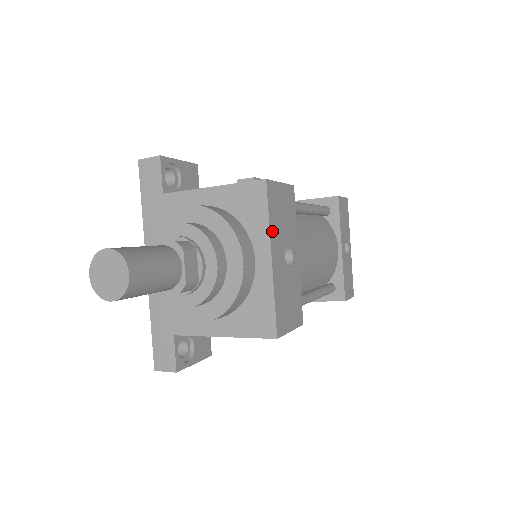
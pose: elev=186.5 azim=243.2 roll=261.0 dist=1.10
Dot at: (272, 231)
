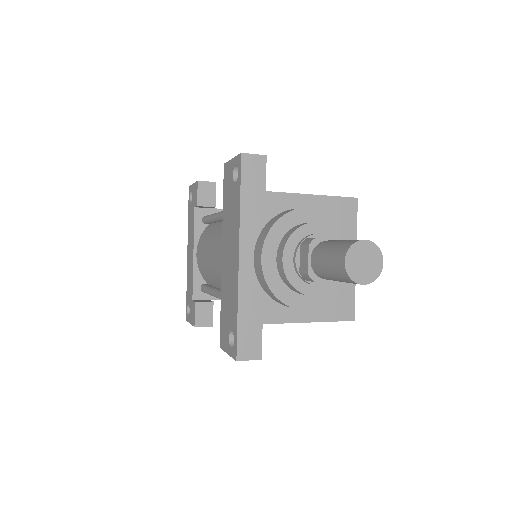
Dot at: (354, 238)
